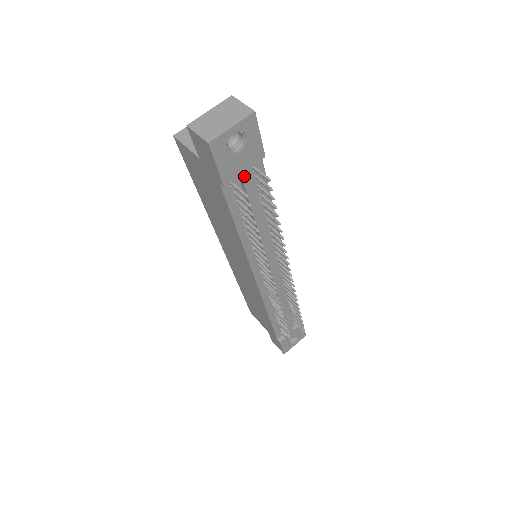
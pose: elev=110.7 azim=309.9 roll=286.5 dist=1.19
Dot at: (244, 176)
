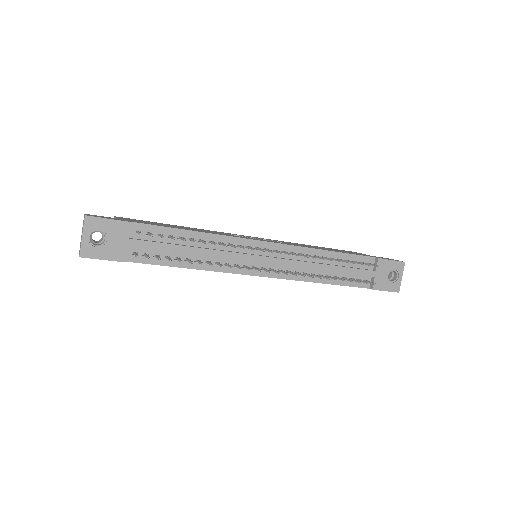
Dot at: (132, 244)
